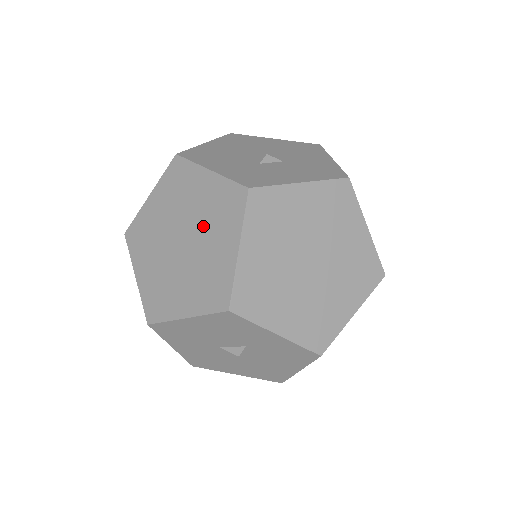
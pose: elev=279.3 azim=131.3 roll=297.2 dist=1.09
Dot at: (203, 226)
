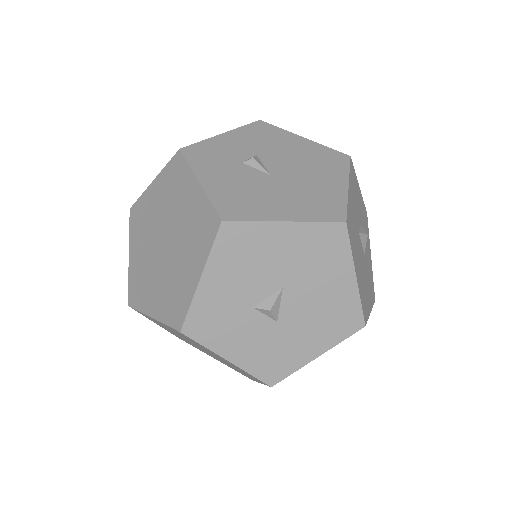
Dot at: (168, 273)
